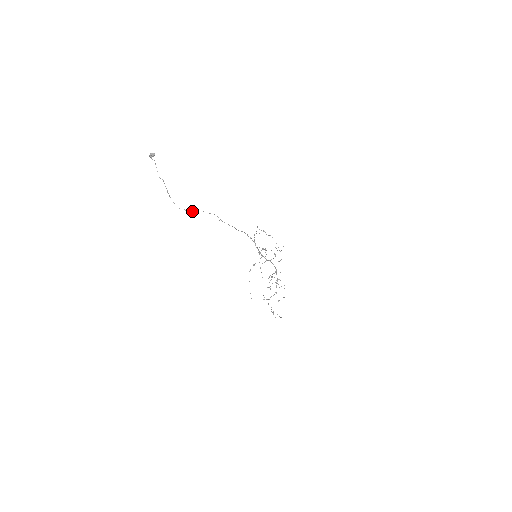
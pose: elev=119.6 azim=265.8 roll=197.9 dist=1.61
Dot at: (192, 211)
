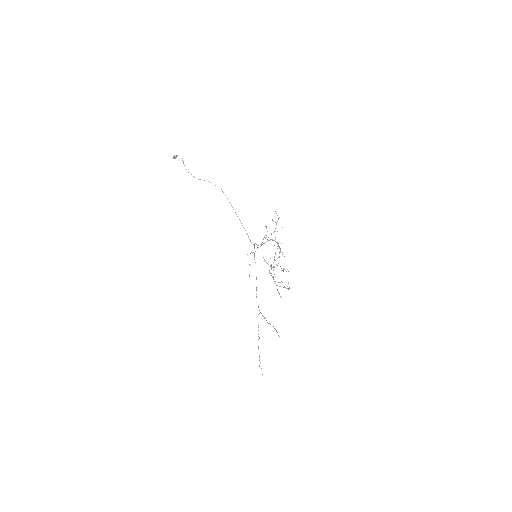
Dot at: (200, 179)
